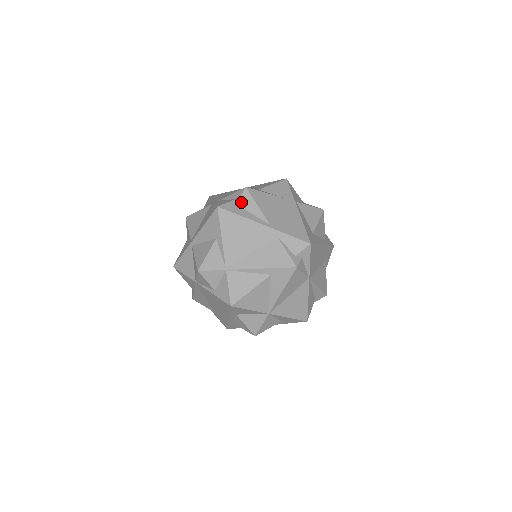
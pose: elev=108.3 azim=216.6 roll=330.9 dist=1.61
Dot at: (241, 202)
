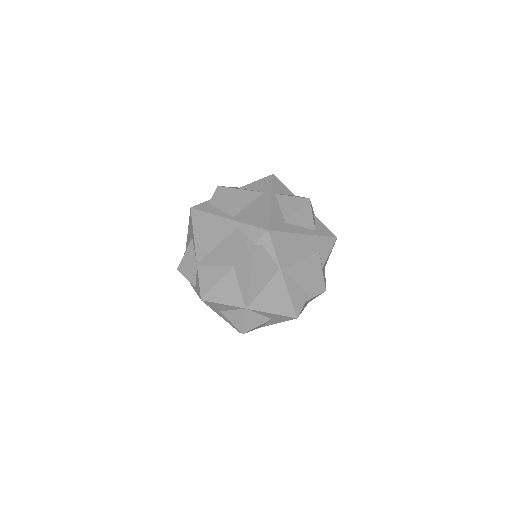
Dot at: (213, 201)
